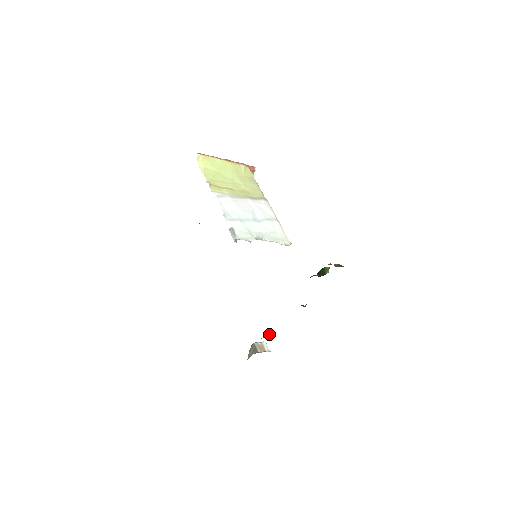
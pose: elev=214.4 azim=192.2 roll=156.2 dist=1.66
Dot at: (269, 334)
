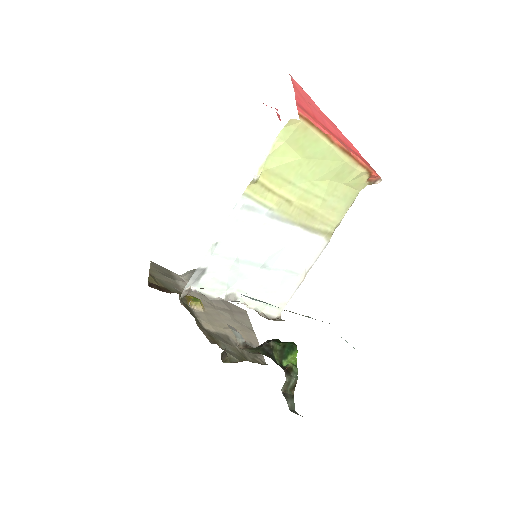
Dot at: (199, 304)
